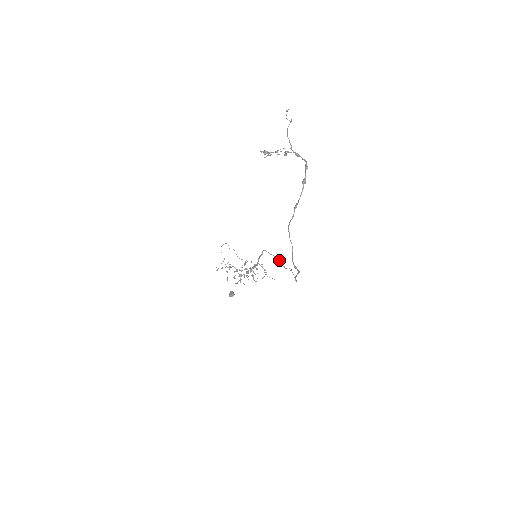
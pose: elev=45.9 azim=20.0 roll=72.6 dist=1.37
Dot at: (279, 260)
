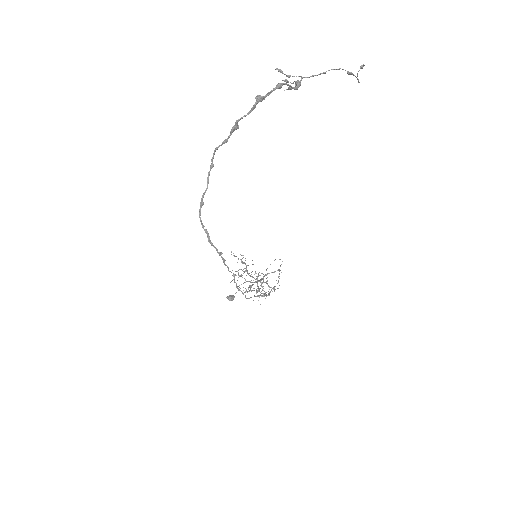
Dot at: occluded
